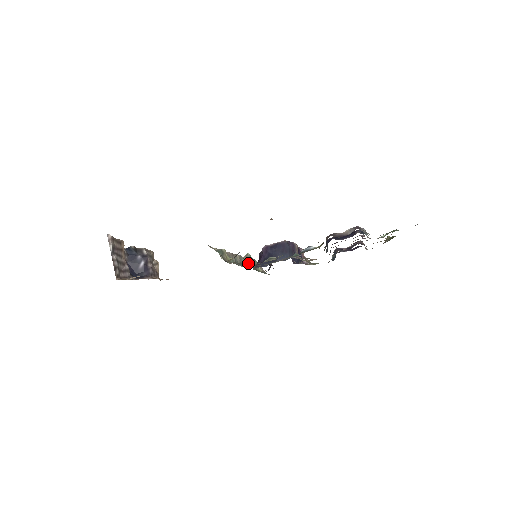
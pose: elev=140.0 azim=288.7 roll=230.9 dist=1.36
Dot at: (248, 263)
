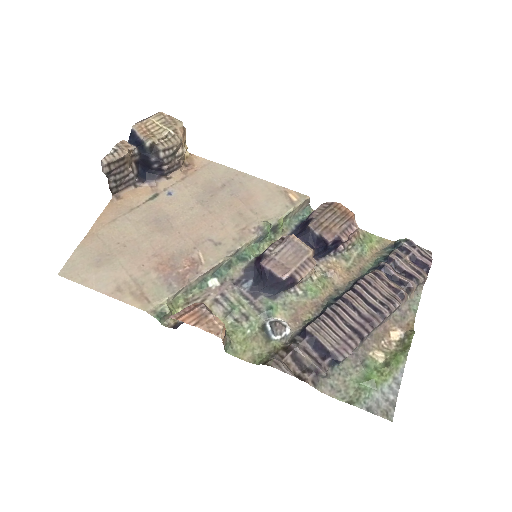
Dot at: occluded
